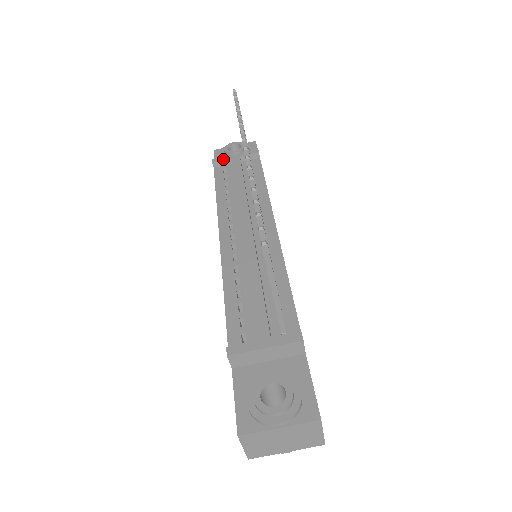
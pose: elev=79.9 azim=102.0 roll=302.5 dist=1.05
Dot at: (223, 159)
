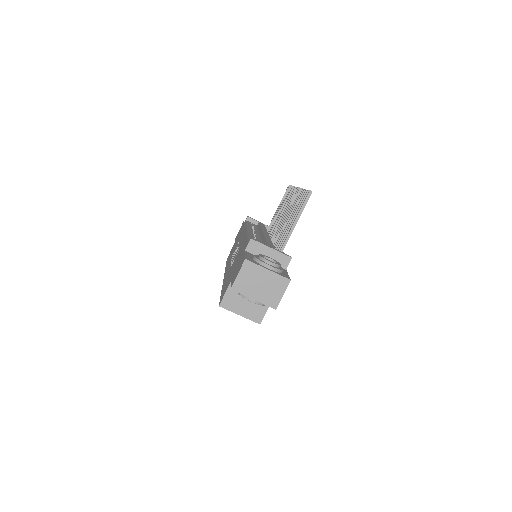
Dot at: (254, 219)
